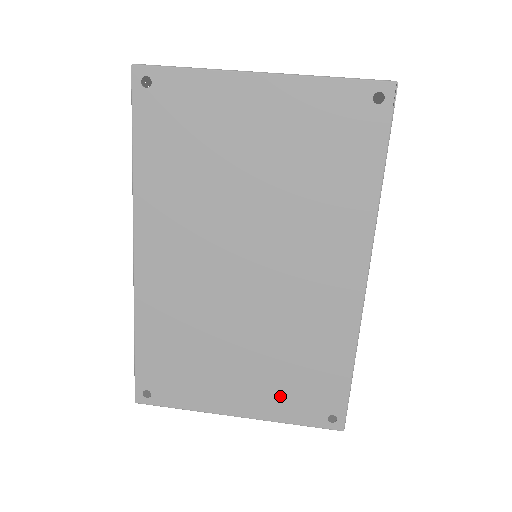
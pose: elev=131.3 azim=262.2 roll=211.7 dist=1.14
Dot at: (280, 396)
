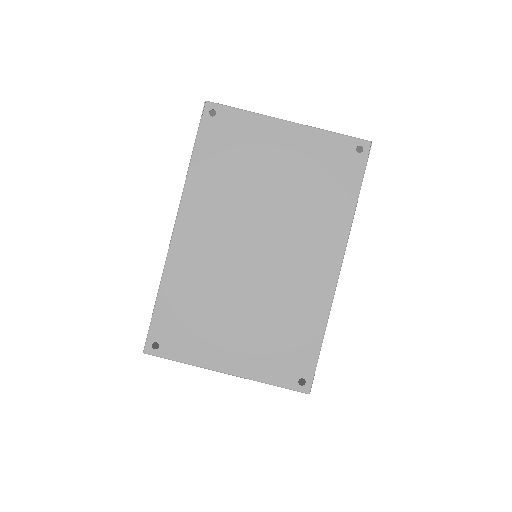
Dot at: (264, 358)
